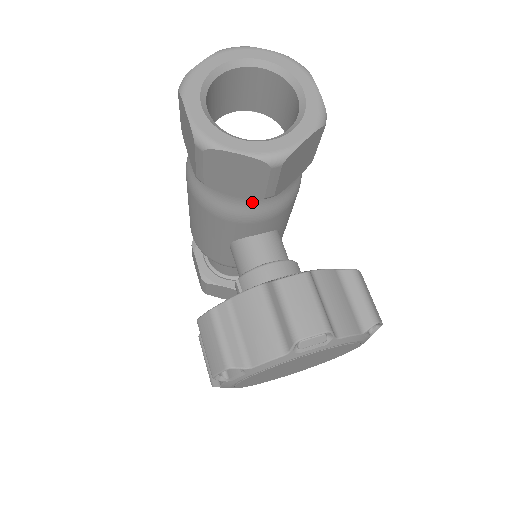
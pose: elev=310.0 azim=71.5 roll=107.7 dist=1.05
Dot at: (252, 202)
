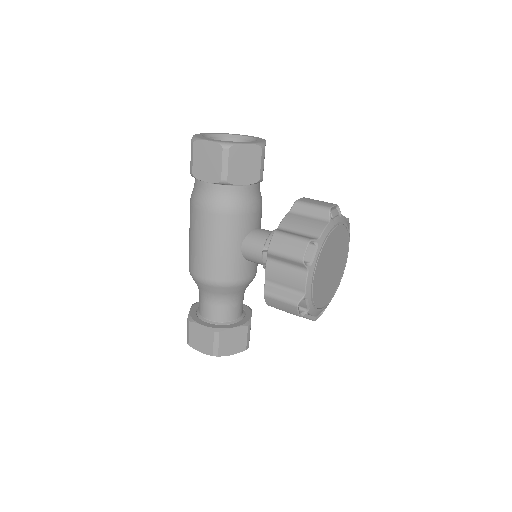
Dot at: (251, 193)
